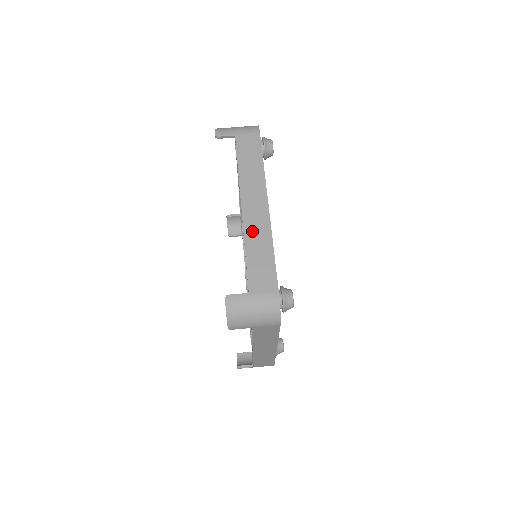
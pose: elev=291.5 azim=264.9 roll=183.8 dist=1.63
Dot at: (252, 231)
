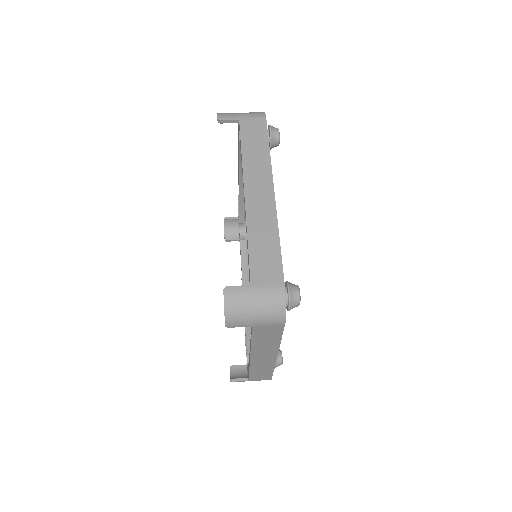
Dot at: (256, 219)
